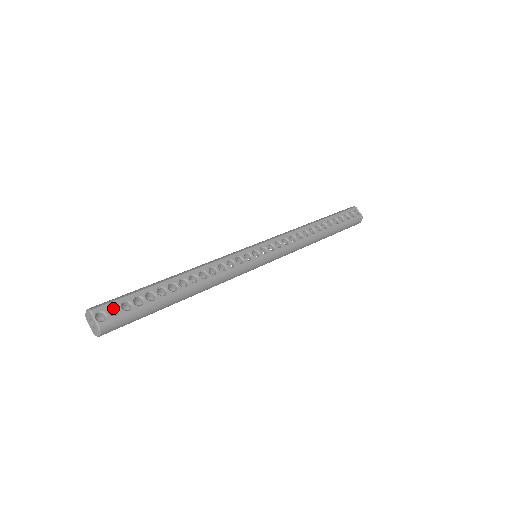
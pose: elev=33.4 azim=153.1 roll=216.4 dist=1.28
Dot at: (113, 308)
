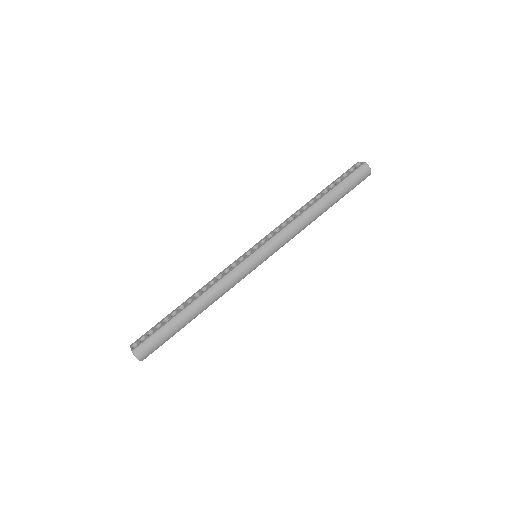
Dot at: occluded
